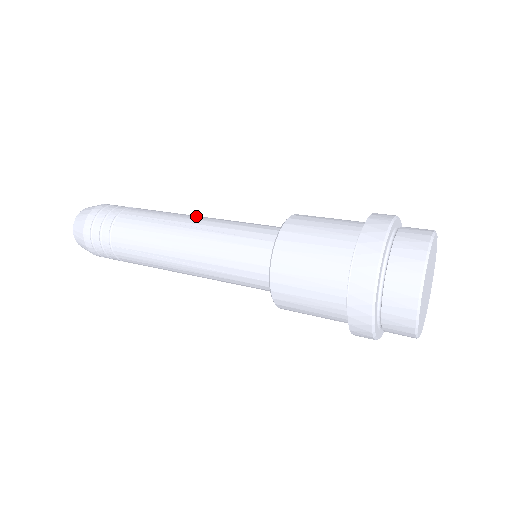
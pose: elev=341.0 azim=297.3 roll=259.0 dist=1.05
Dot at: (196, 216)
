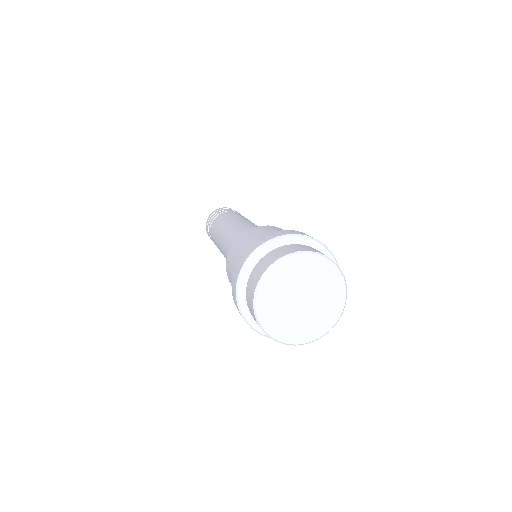
Dot at: (229, 226)
